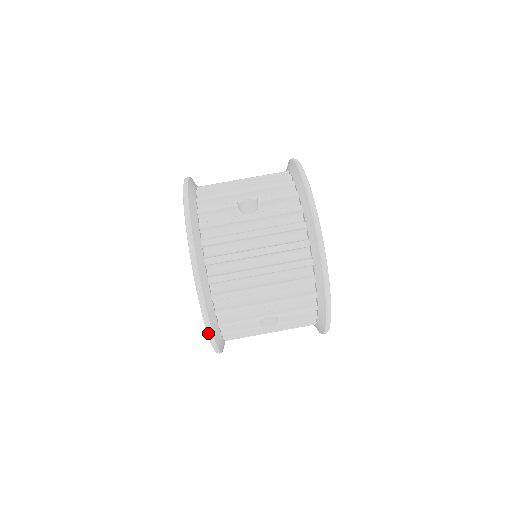
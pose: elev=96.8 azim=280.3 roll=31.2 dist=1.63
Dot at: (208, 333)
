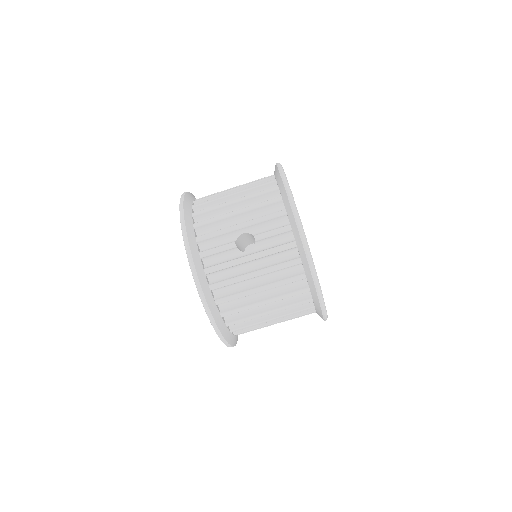
Dot at: (227, 346)
